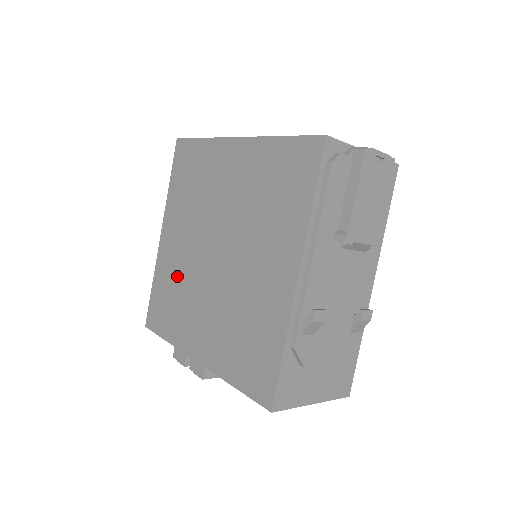
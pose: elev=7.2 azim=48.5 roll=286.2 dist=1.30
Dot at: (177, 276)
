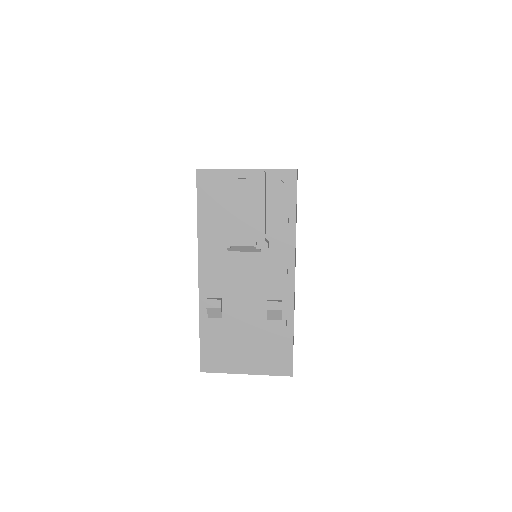
Dot at: occluded
